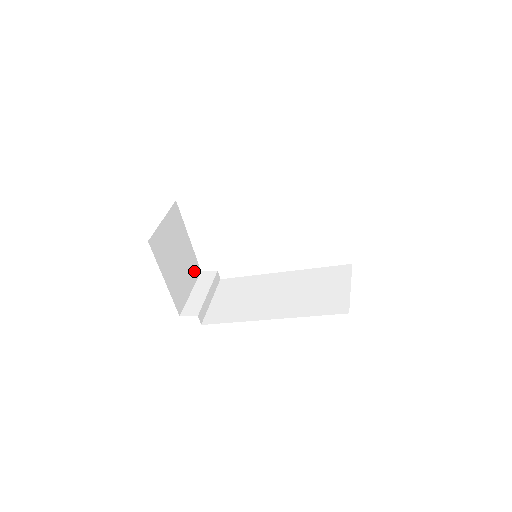
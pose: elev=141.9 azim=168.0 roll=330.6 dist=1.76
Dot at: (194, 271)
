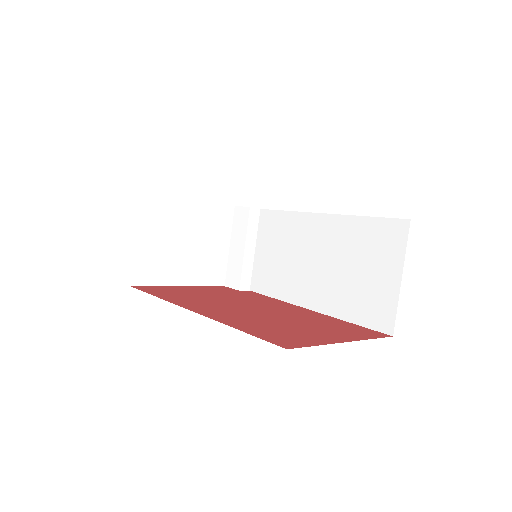
Dot at: (222, 220)
